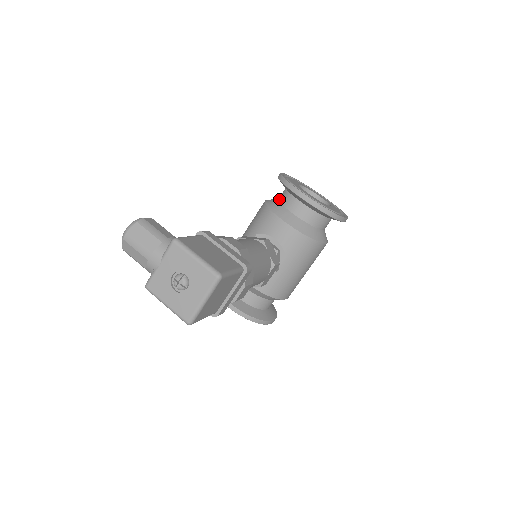
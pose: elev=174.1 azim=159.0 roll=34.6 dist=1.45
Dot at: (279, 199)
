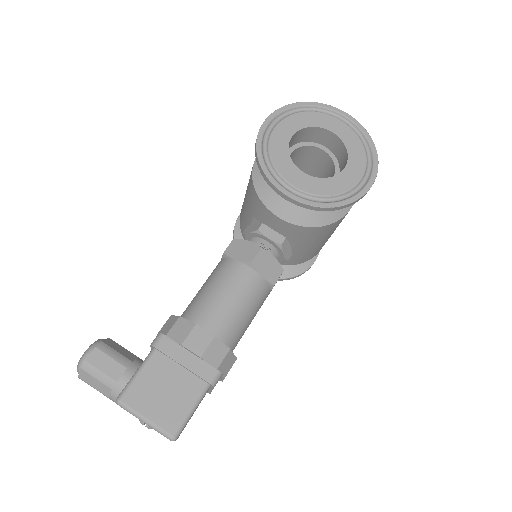
Dot at: occluded
